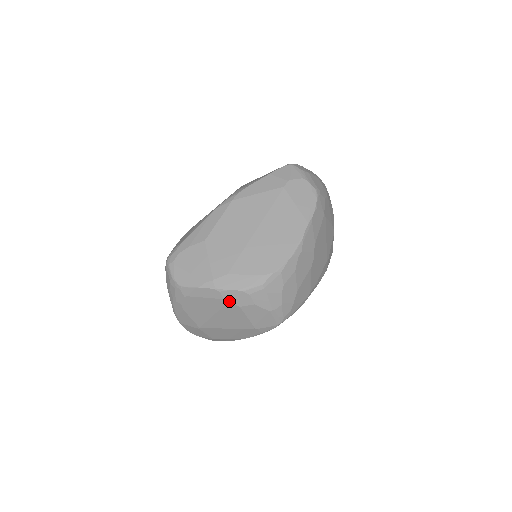
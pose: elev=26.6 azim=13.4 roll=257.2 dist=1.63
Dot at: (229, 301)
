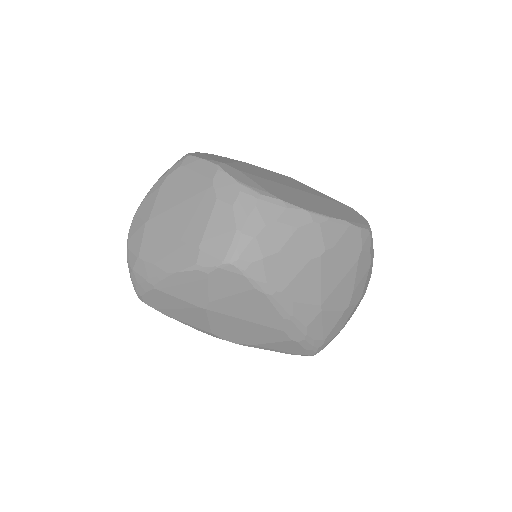
Dot at: (215, 185)
